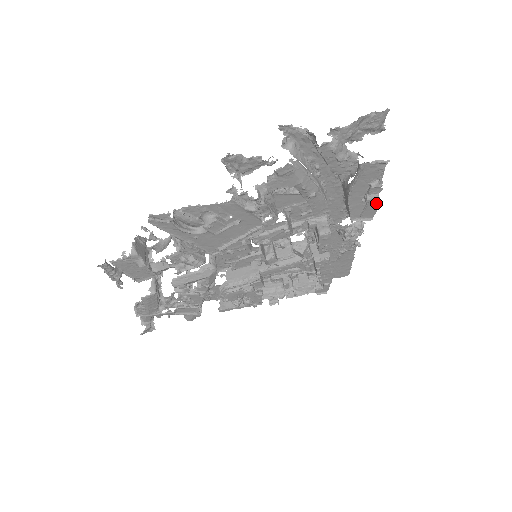
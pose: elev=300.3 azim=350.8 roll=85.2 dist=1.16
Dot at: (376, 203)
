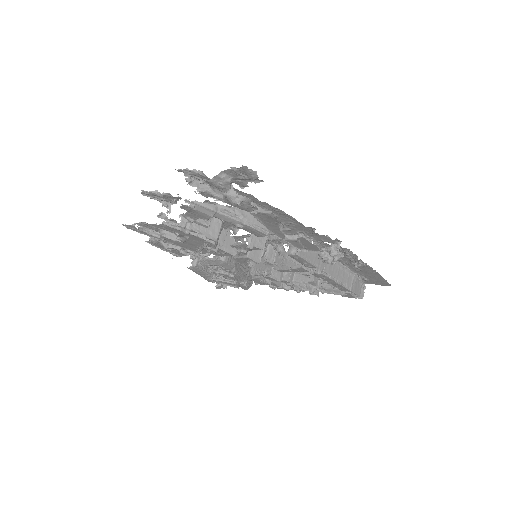
Dot at: (307, 241)
